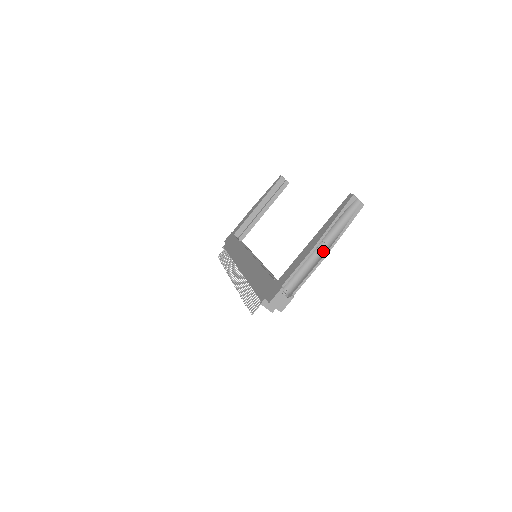
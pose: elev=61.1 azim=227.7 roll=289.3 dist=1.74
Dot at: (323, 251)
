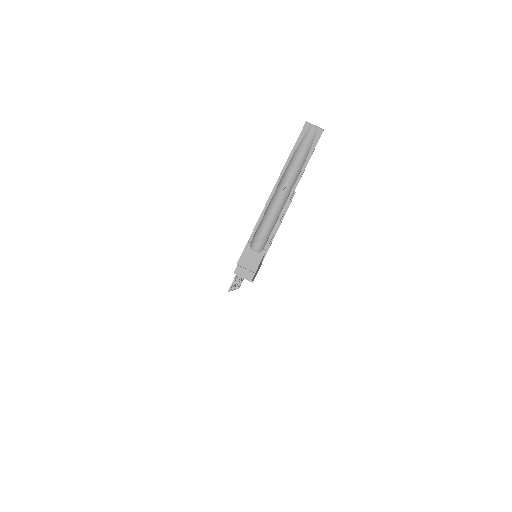
Dot at: (289, 192)
